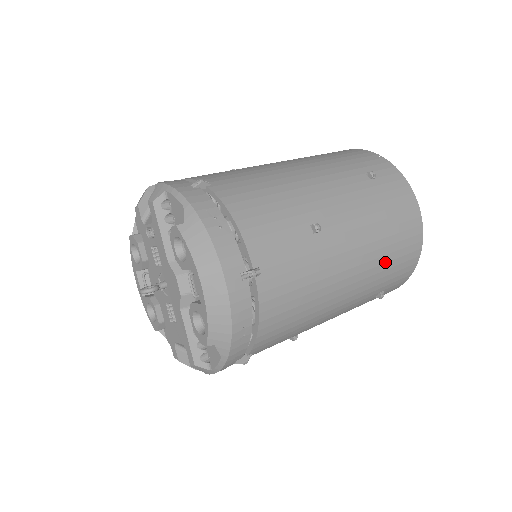
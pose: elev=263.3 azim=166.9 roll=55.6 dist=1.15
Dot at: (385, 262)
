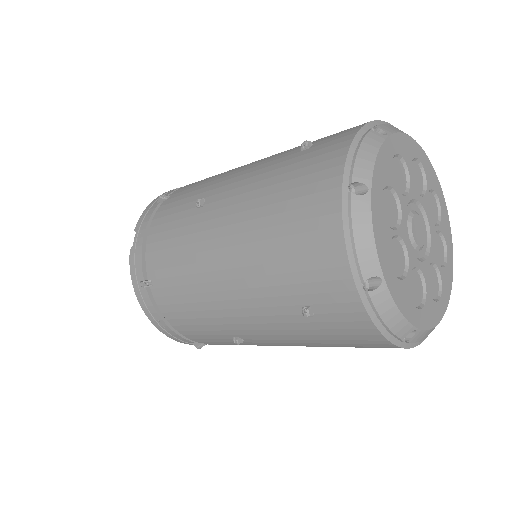
Dot at: occluded
